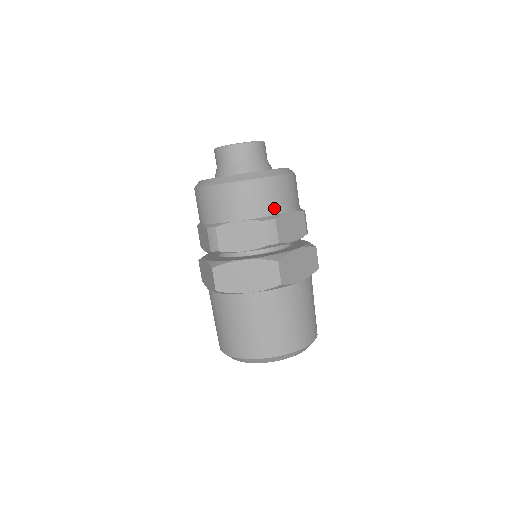
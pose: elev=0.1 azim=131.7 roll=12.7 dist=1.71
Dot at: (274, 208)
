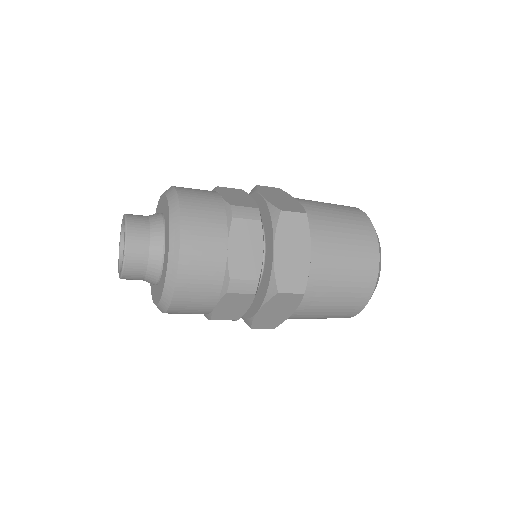
Dot at: (201, 313)
